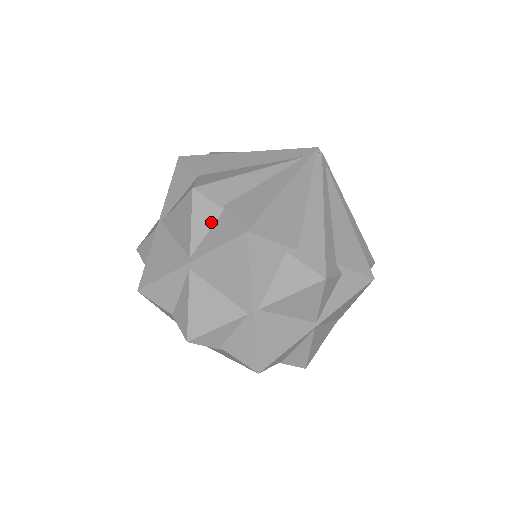
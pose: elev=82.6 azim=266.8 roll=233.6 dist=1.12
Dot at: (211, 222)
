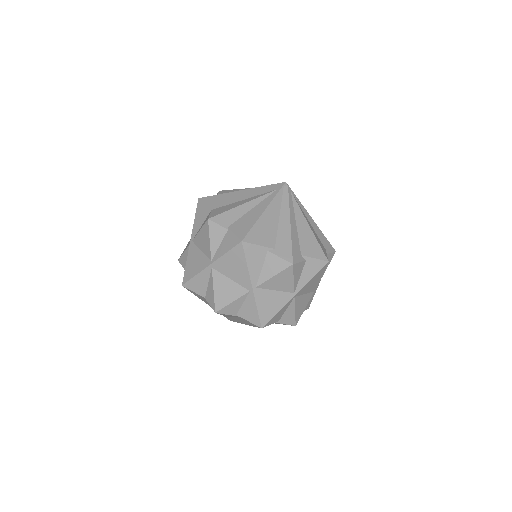
Dot at: (221, 238)
